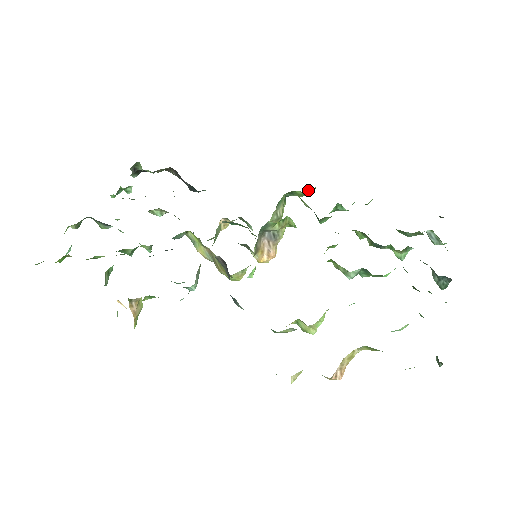
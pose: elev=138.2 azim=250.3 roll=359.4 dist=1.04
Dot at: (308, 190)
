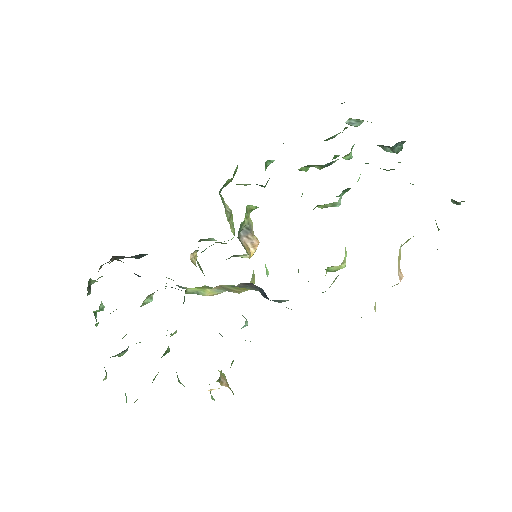
Dot at: (234, 172)
